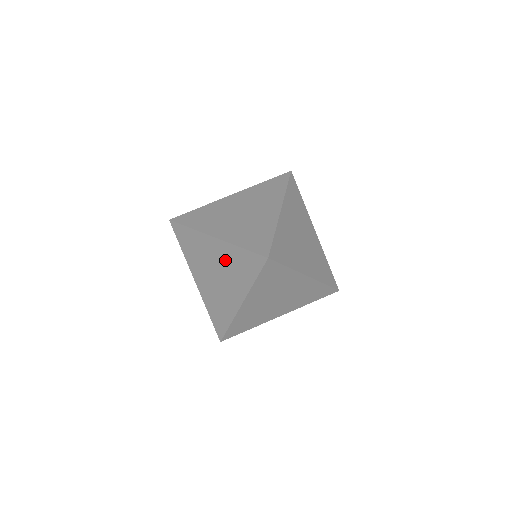
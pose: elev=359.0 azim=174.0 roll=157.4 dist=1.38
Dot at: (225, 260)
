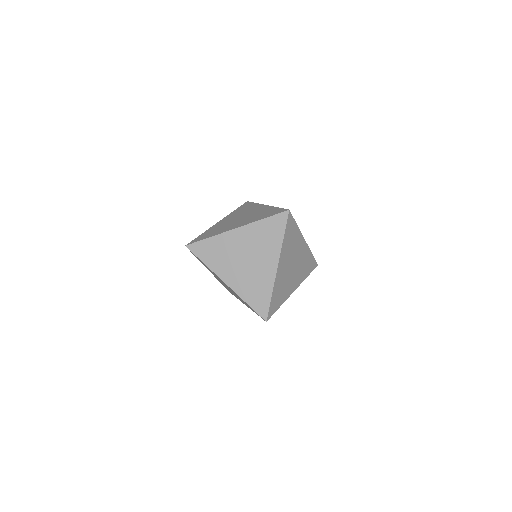
Dot at: (258, 212)
